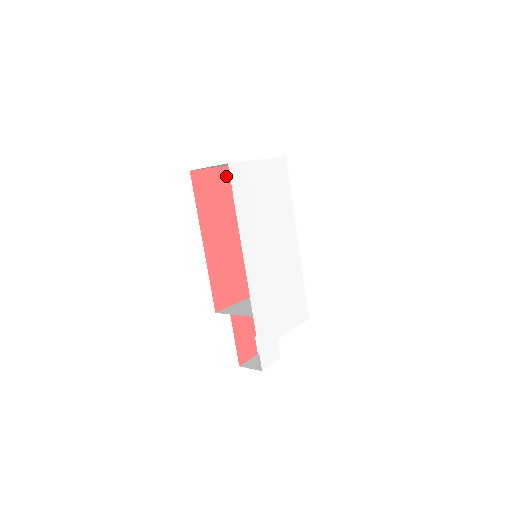
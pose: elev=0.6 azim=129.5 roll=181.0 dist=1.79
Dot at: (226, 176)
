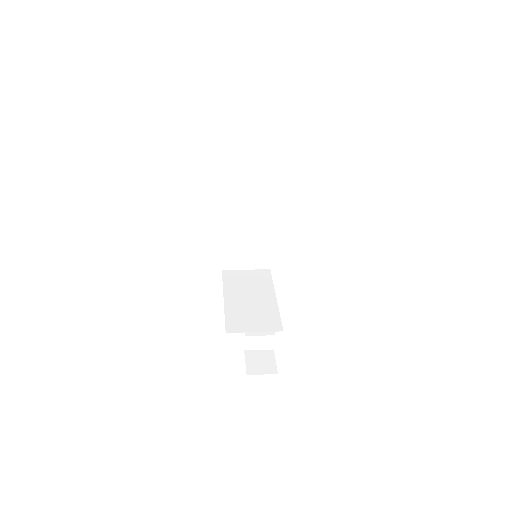
Dot at: occluded
